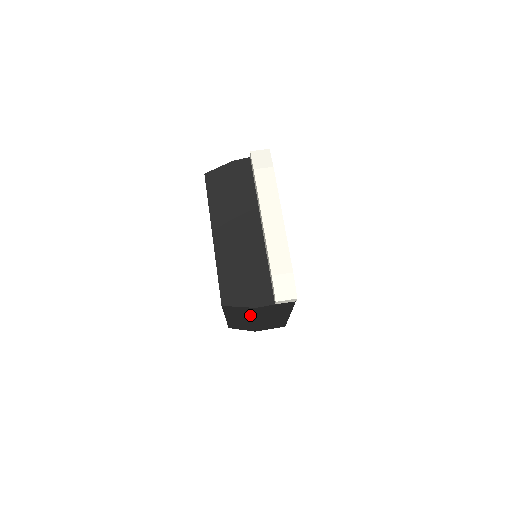
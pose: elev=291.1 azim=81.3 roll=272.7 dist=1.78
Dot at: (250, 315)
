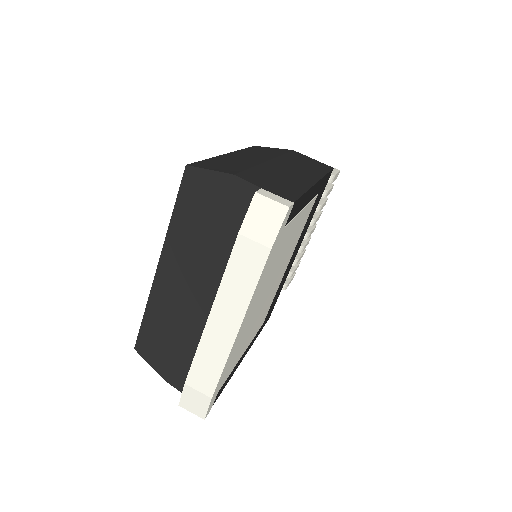
Dot at: occluded
